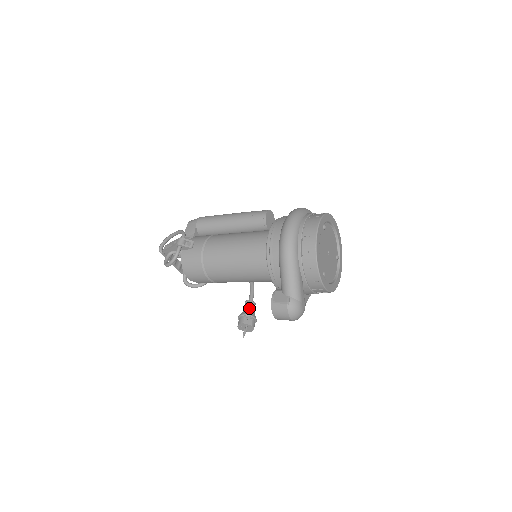
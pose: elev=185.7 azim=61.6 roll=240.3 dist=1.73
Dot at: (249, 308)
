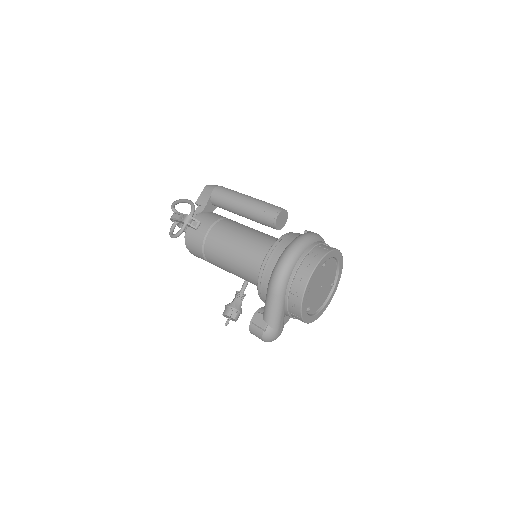
Dot at: (237, 300)
